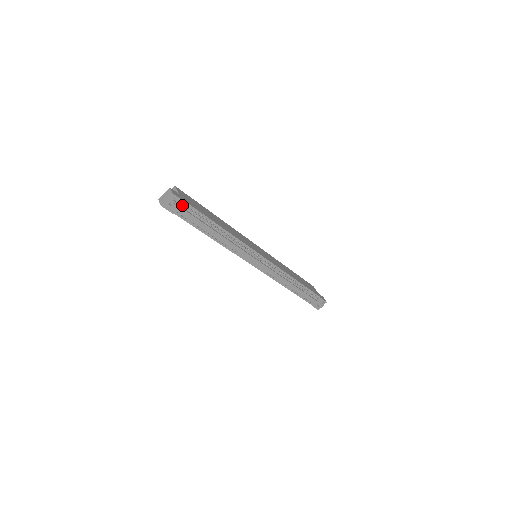
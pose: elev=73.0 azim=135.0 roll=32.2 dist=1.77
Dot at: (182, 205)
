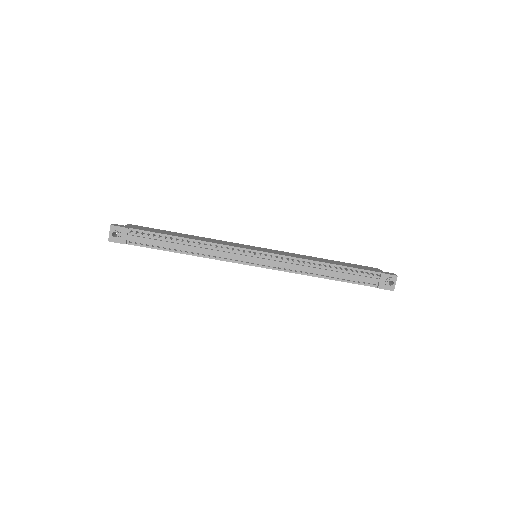
Dot at: (127, 232)
